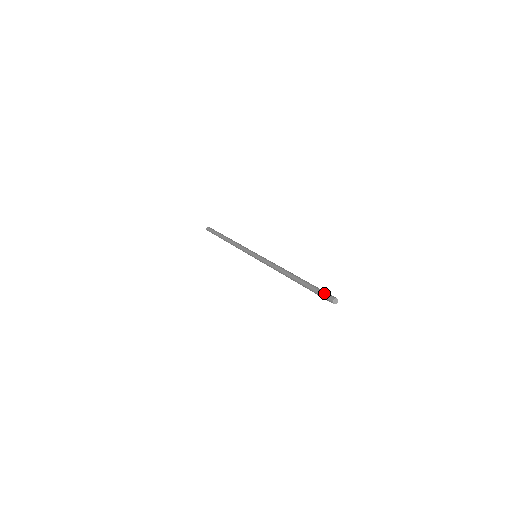
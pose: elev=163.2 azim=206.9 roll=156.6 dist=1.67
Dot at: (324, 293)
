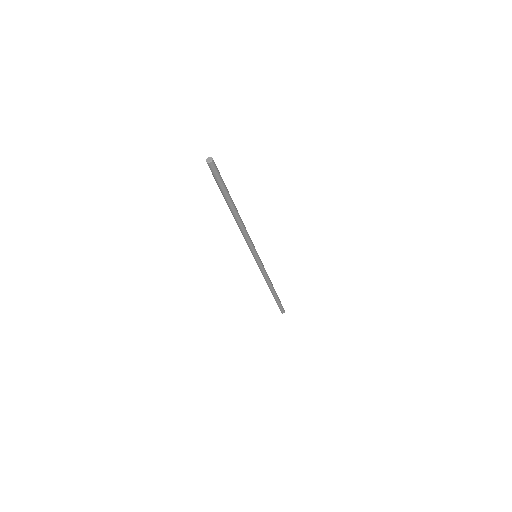
Dot at: occluded
